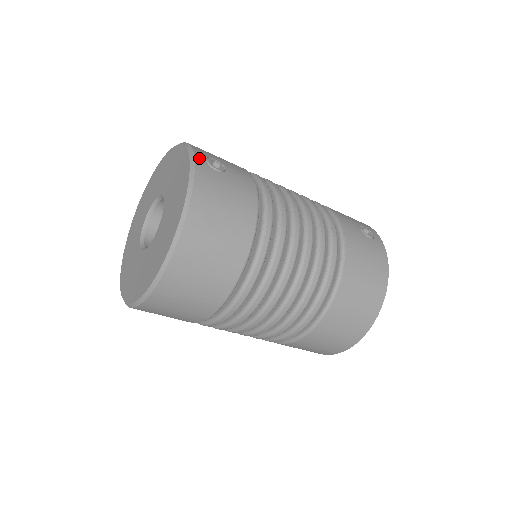
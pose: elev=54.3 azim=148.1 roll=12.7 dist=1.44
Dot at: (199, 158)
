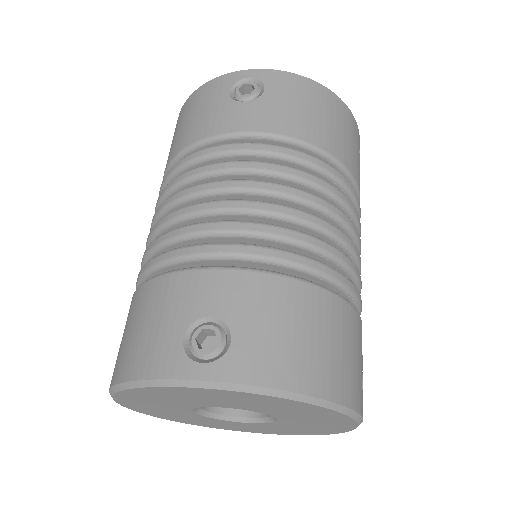
Dot at: occluded
